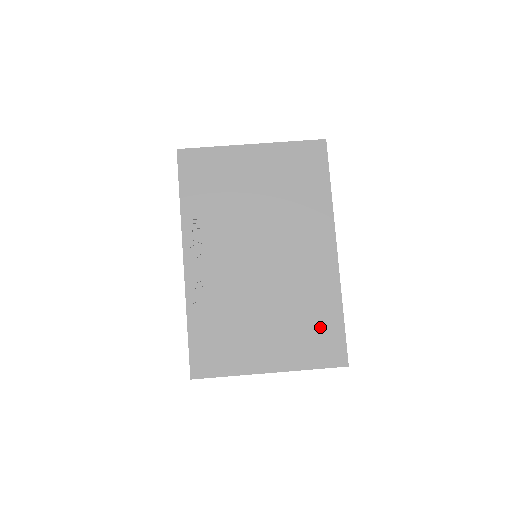
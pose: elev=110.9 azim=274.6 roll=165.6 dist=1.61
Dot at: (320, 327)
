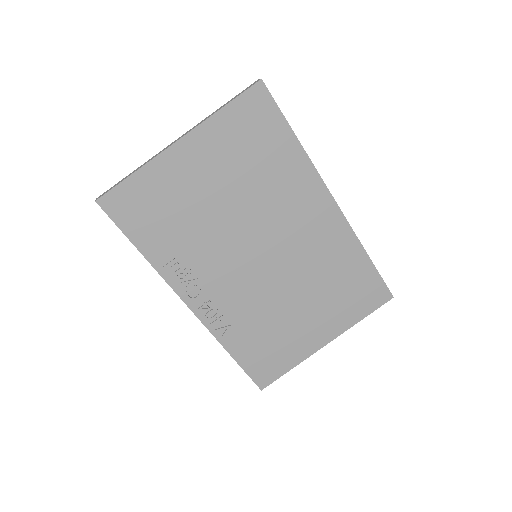
Dot at: (353, 282)
